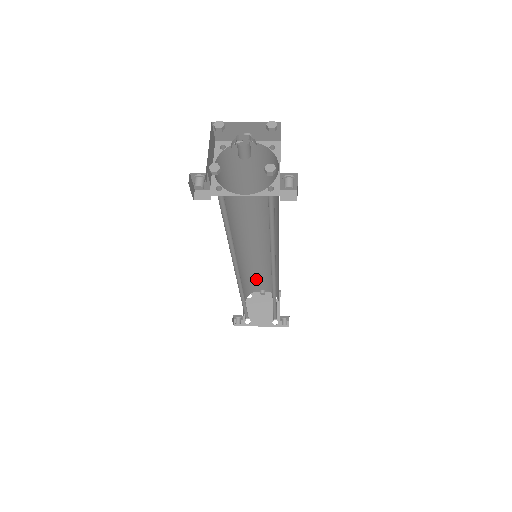
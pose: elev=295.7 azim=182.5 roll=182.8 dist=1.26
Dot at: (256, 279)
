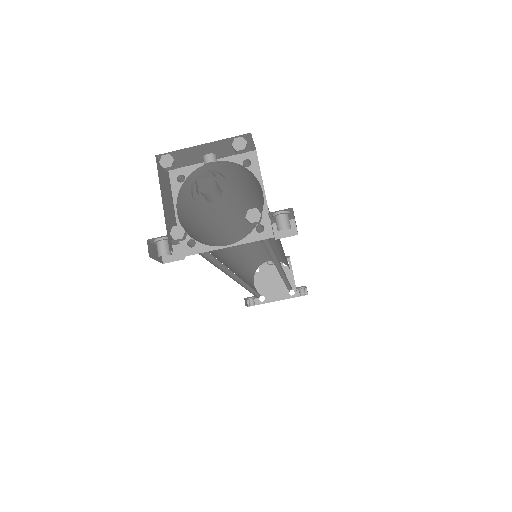
Dot at: (260, 256)
